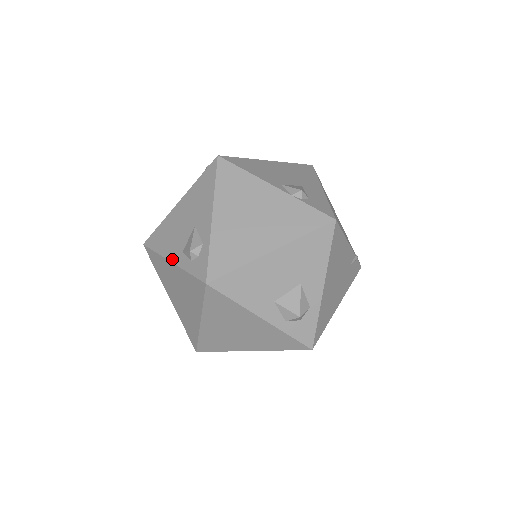
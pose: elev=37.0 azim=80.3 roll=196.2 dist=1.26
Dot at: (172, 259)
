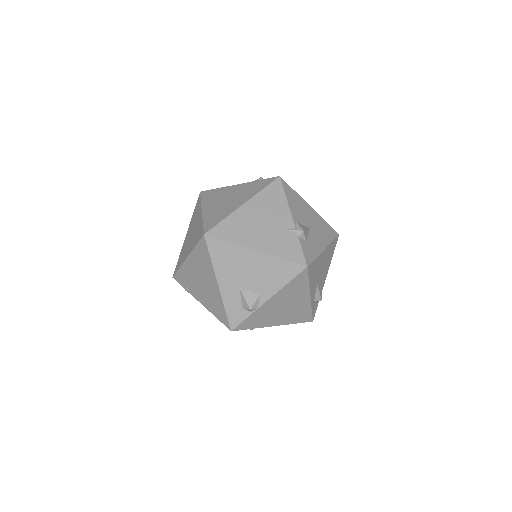
Dot at: occluded
